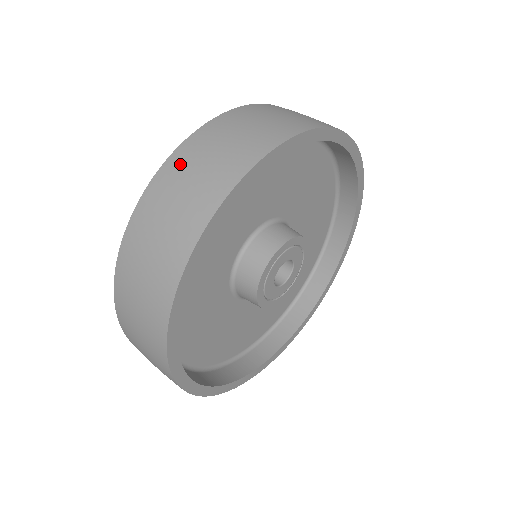
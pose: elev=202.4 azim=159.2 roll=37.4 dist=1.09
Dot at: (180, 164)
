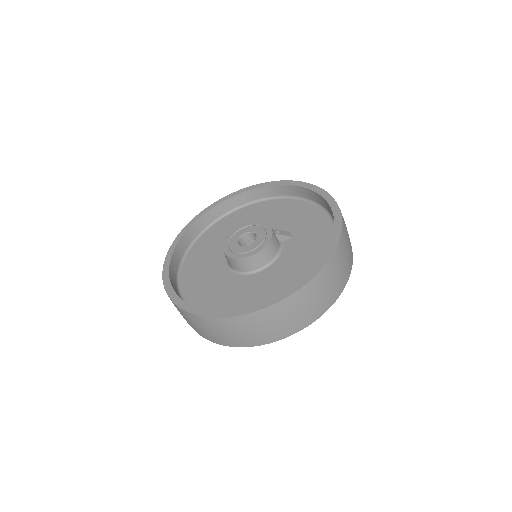
Dot at: (289, 307)
